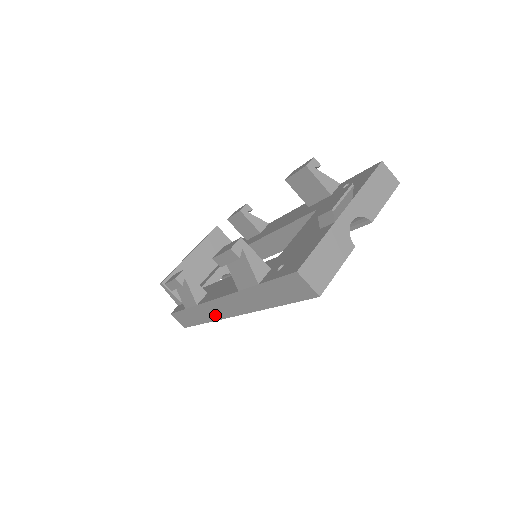
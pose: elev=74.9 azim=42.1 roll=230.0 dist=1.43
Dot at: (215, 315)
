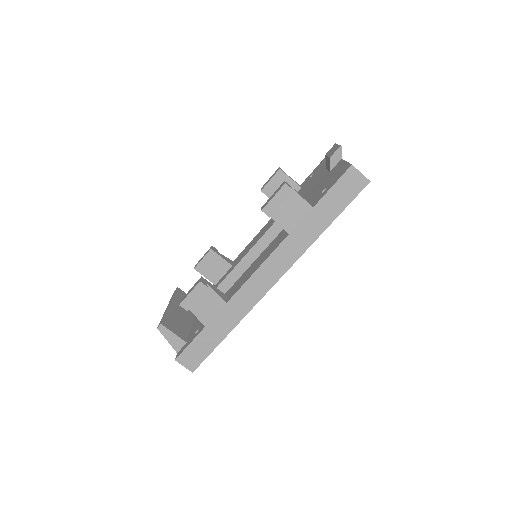
Dot at: (250, 302)
